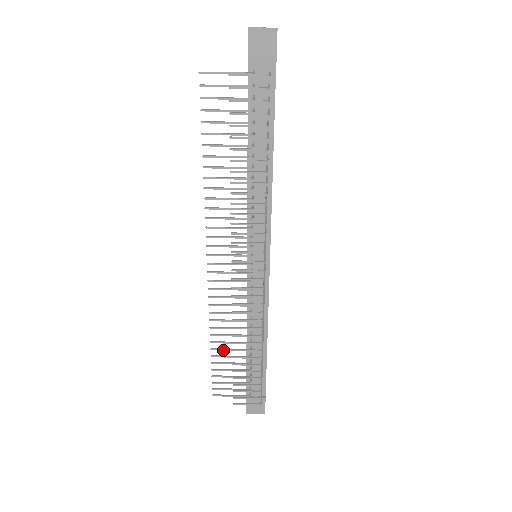
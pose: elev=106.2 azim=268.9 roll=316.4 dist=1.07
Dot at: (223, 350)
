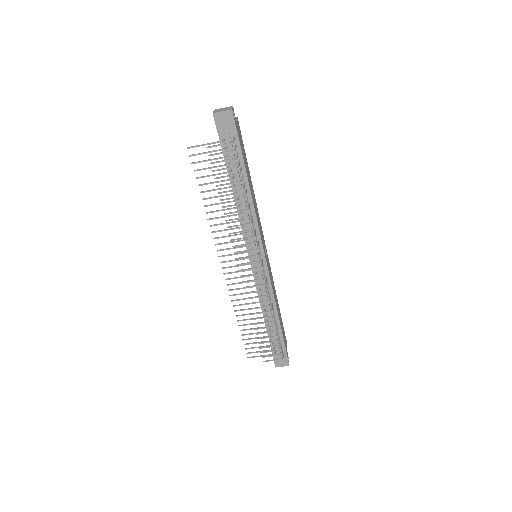
Dot at: occluded
